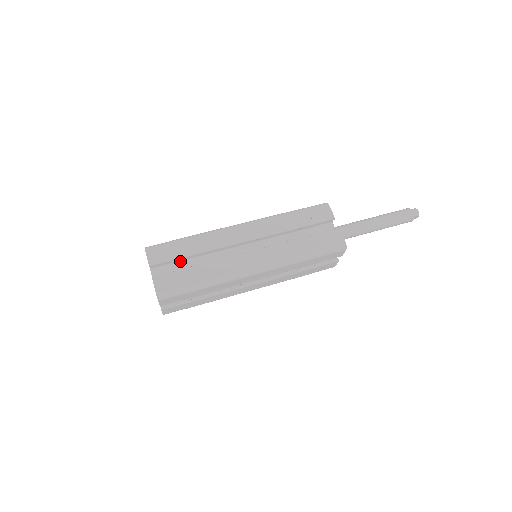
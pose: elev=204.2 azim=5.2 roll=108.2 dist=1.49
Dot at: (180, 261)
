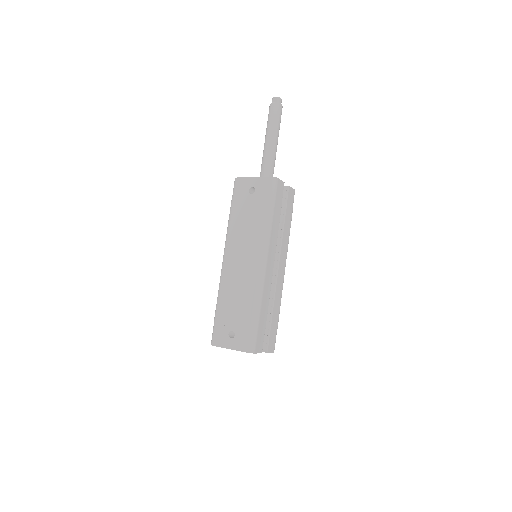
Dot at: occluded
